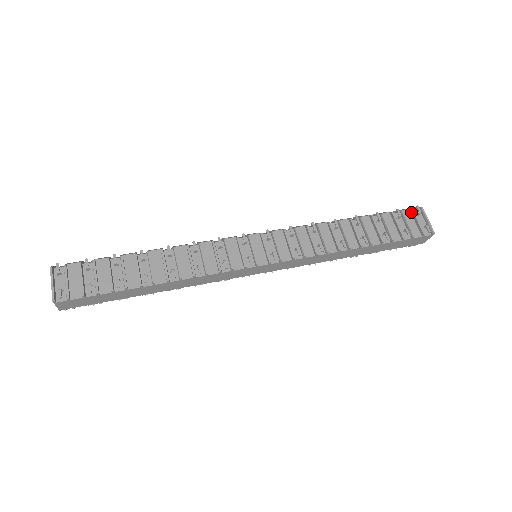
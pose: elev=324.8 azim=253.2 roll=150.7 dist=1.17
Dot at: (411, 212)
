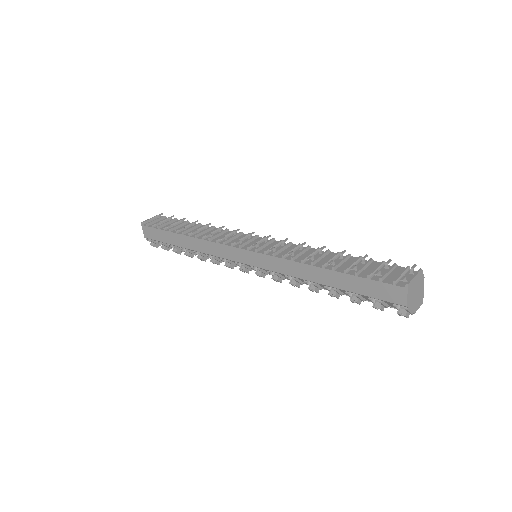
Dot at: (406, 269)
